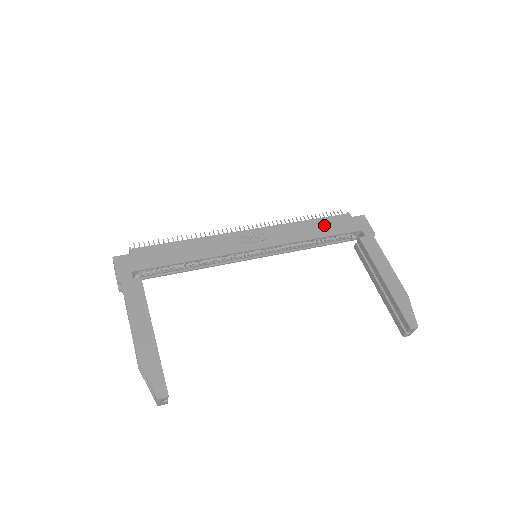
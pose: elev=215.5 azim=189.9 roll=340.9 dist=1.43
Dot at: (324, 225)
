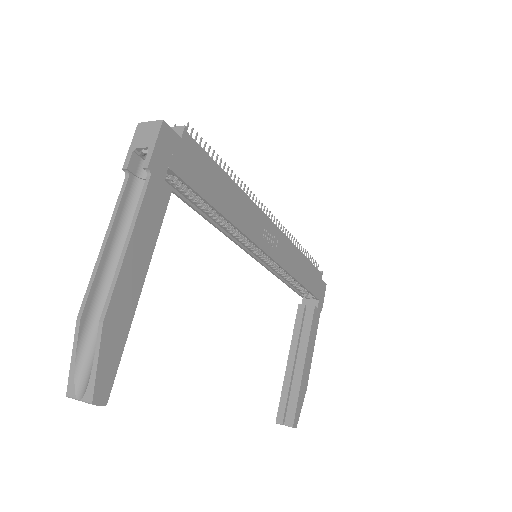
Dot at: (308, 272)
